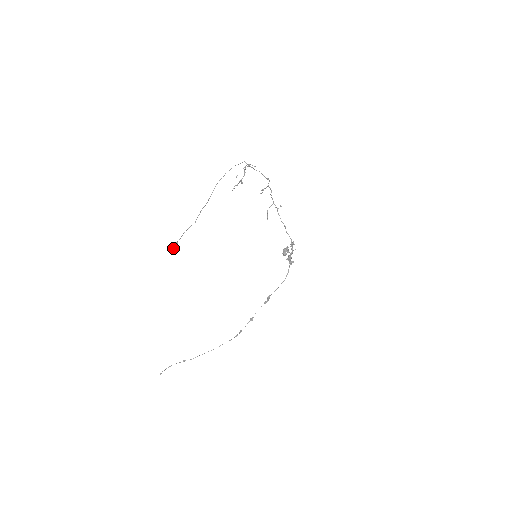
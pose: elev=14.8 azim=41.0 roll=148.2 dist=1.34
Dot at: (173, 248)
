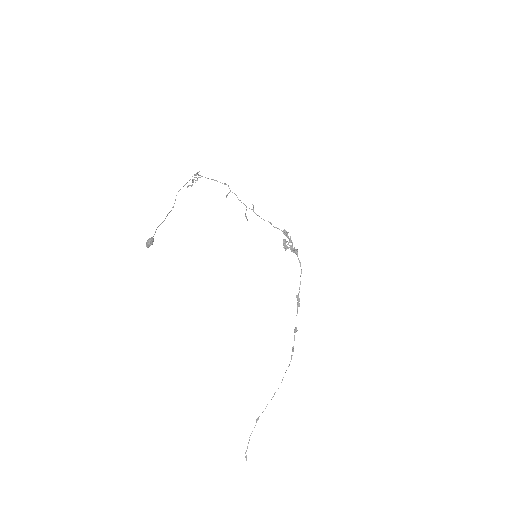
Dot at: (151, 244)
